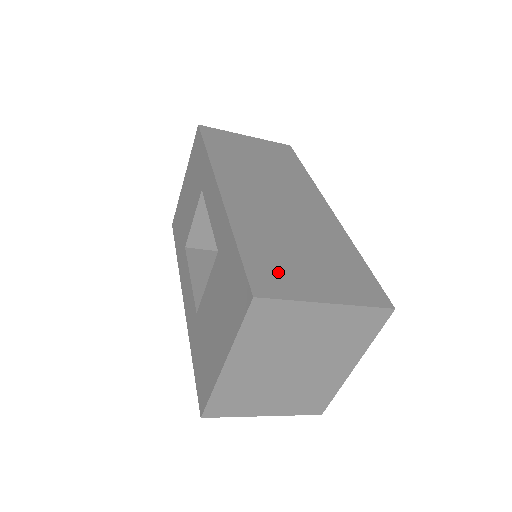
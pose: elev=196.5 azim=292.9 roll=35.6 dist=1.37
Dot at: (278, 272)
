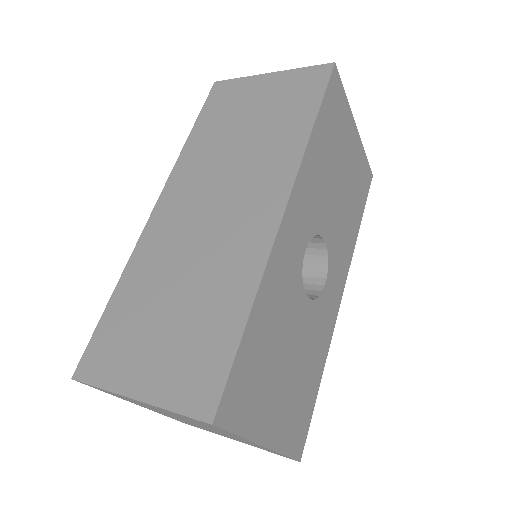
Dot at: (117, 345)
